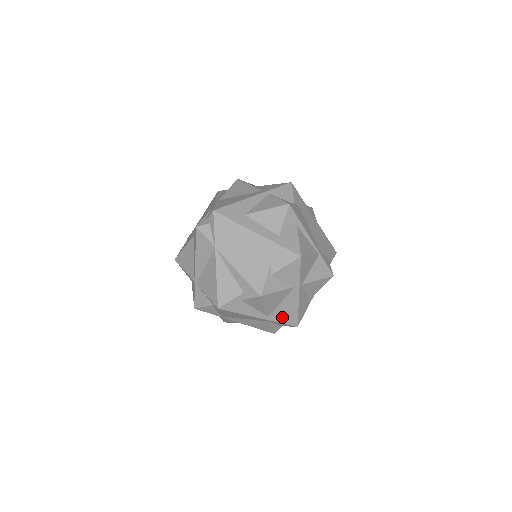
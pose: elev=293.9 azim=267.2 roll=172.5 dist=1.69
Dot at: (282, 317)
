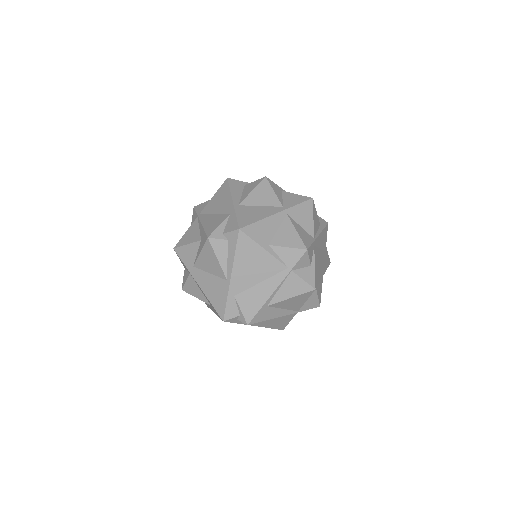
Dot at: (244, 214)
